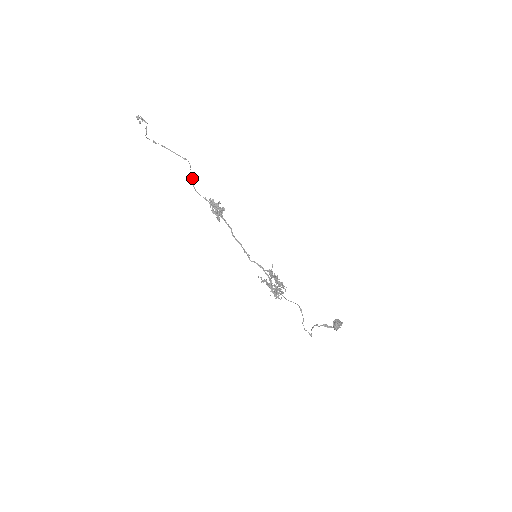
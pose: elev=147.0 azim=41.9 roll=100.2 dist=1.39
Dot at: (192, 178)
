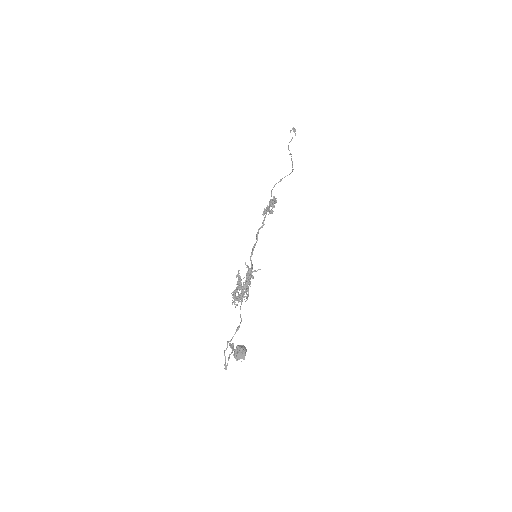
Dot at: (281, 179)
